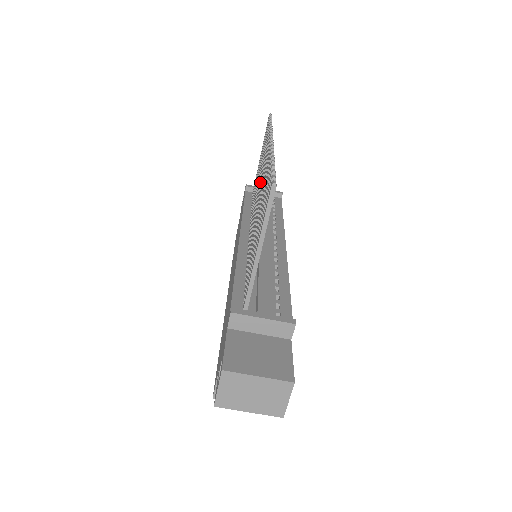
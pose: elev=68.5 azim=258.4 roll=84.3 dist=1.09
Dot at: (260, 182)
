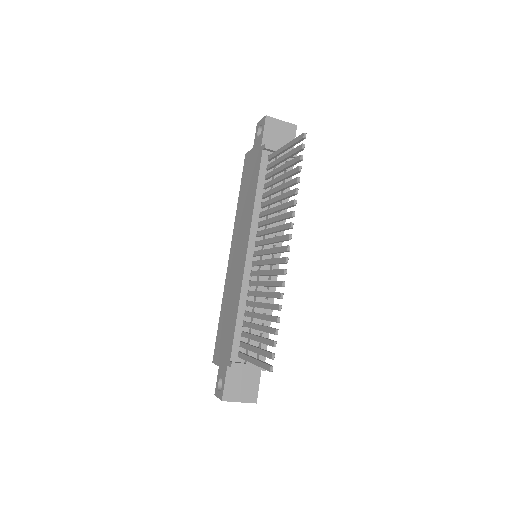
Dot at: (272, 243)
